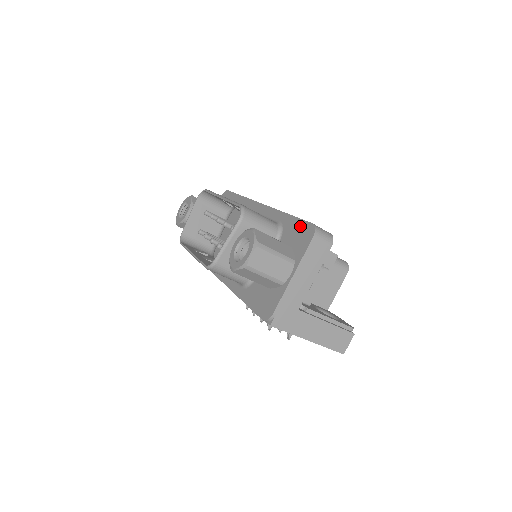
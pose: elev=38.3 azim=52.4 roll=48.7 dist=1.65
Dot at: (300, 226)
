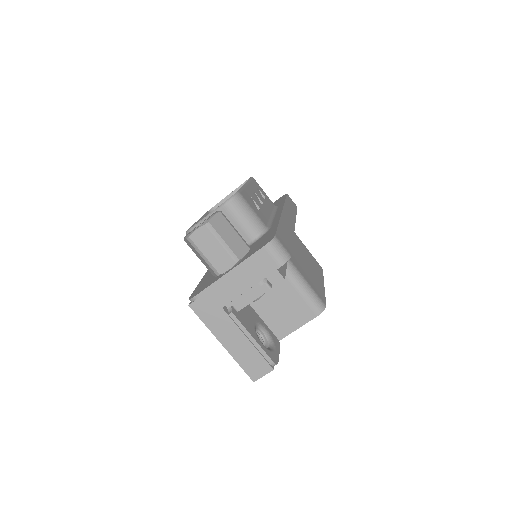
Dot at: (270, 235)
